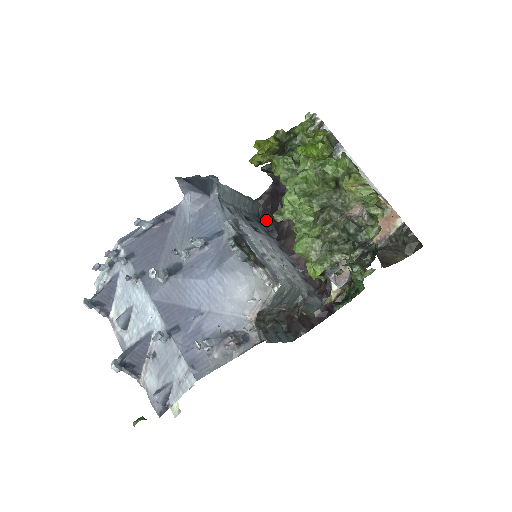
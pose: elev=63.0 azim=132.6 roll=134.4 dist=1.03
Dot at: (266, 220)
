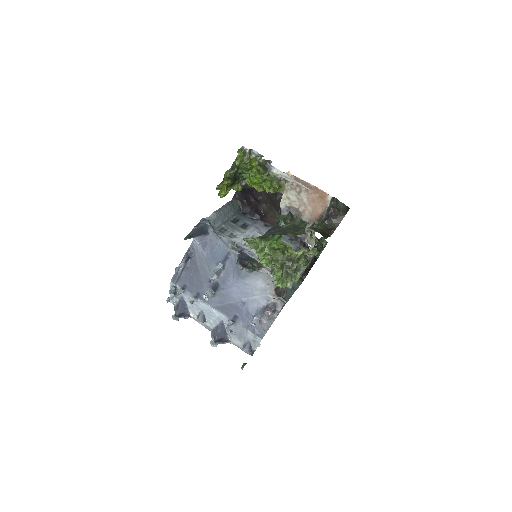
Dot at: (247, 209)
